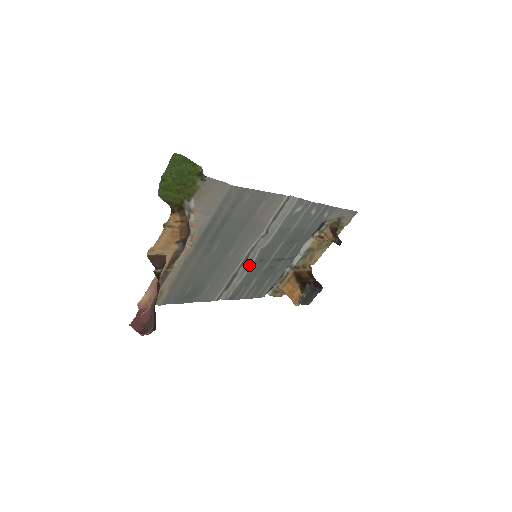
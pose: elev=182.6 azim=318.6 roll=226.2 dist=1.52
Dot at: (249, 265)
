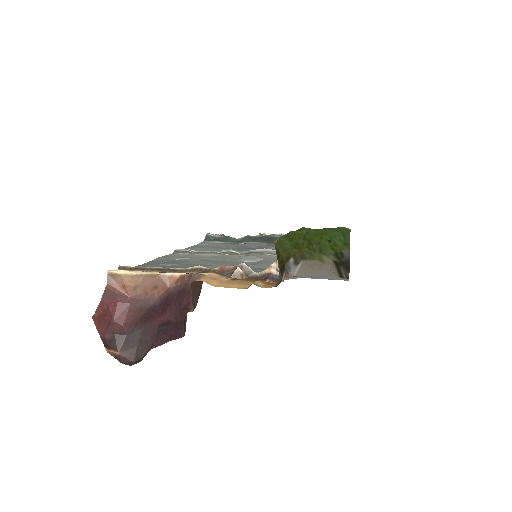
Dot at: occluded
